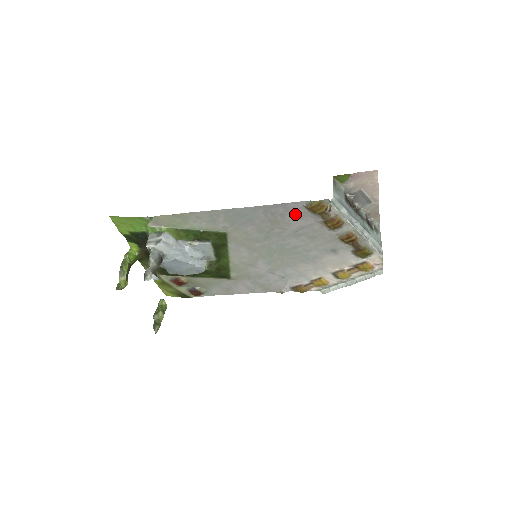
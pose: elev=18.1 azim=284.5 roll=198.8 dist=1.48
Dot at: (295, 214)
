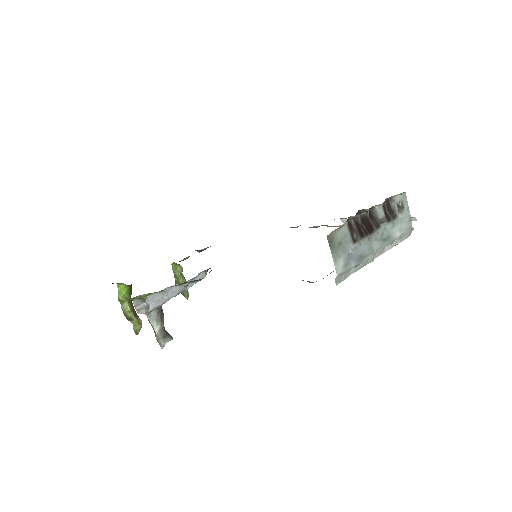
Dot at: occluded
